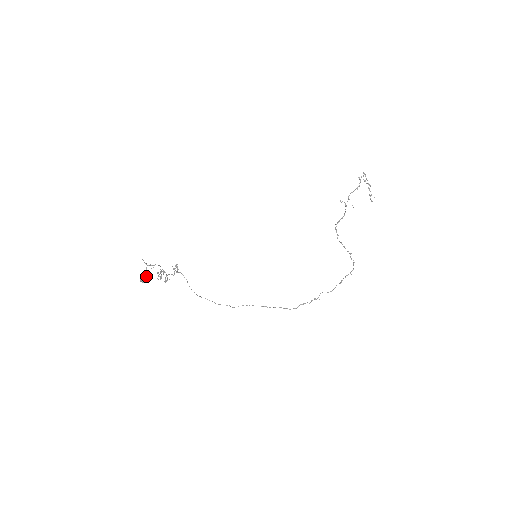
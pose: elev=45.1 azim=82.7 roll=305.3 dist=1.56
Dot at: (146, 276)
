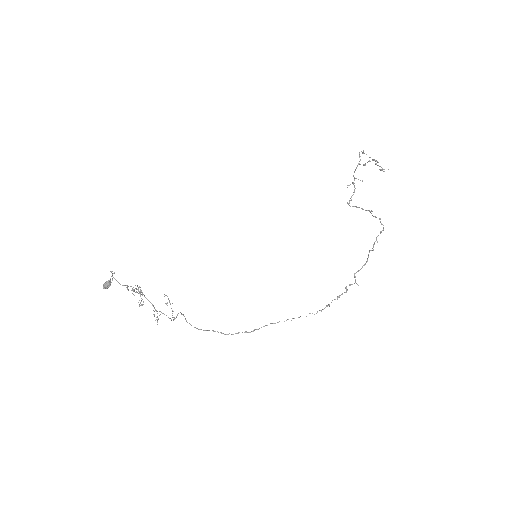
Dot at: occluded
